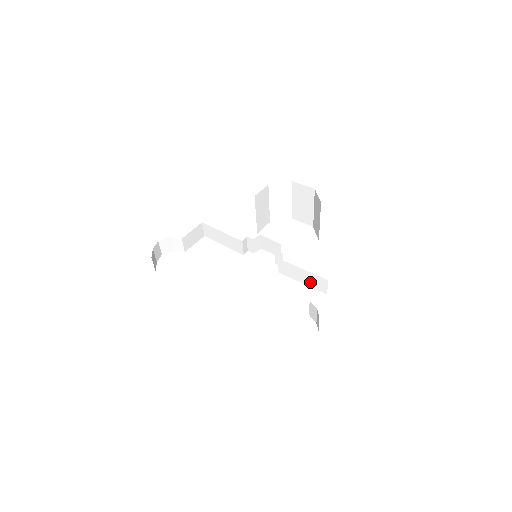
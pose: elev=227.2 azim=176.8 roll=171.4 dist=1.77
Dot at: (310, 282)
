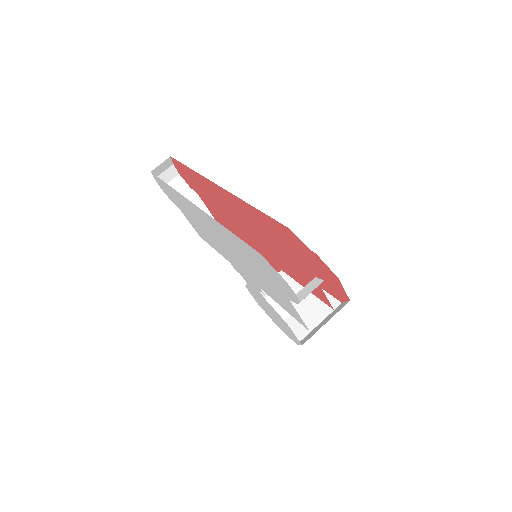
Dot at: (299, 309)
